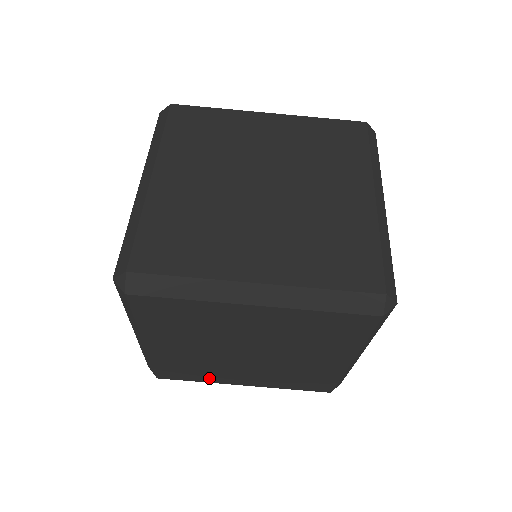
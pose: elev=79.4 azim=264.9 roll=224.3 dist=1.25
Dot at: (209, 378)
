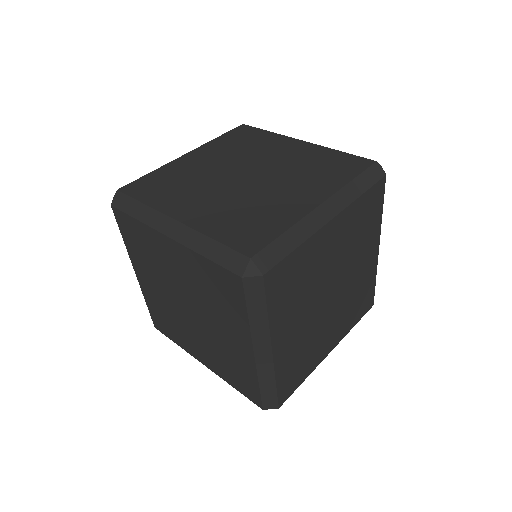
Dot at: (311, 365)
